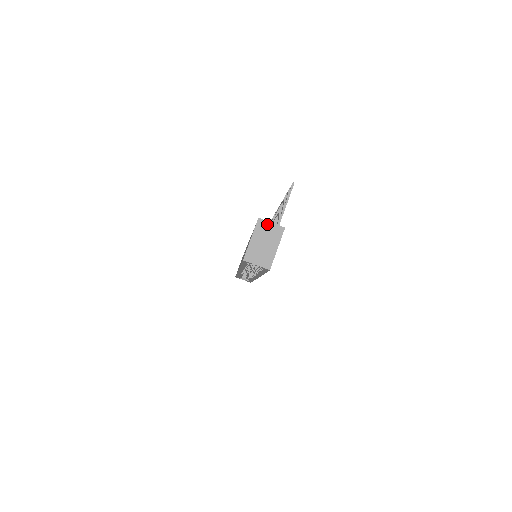
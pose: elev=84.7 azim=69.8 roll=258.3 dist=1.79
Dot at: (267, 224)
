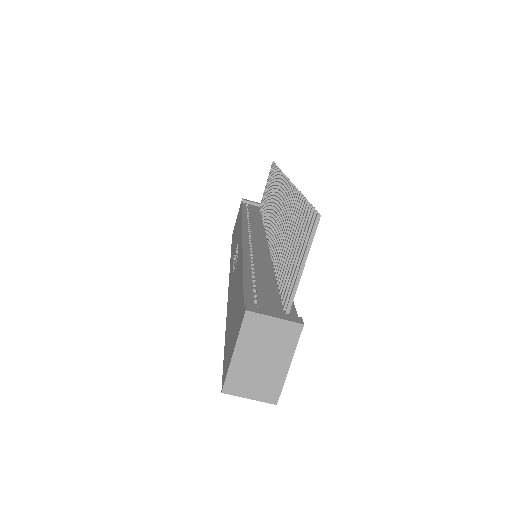
Dot at: (265, 321)
